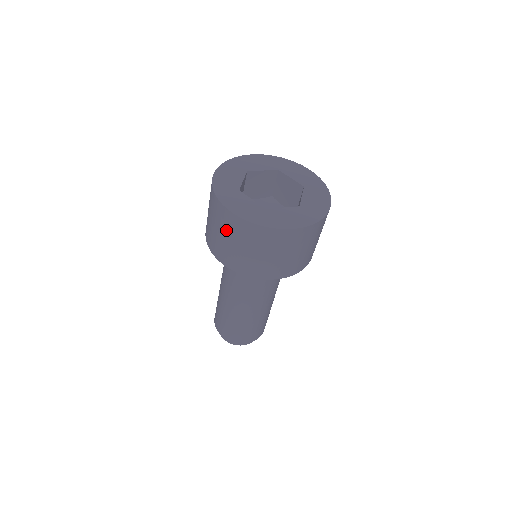
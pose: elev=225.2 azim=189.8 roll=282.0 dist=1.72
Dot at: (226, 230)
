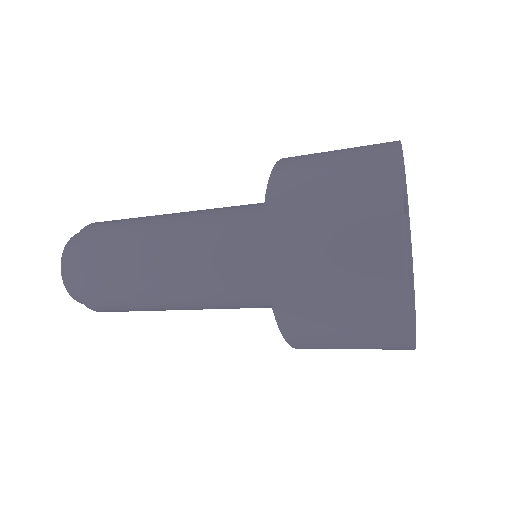
Dot at: (368, 347)
